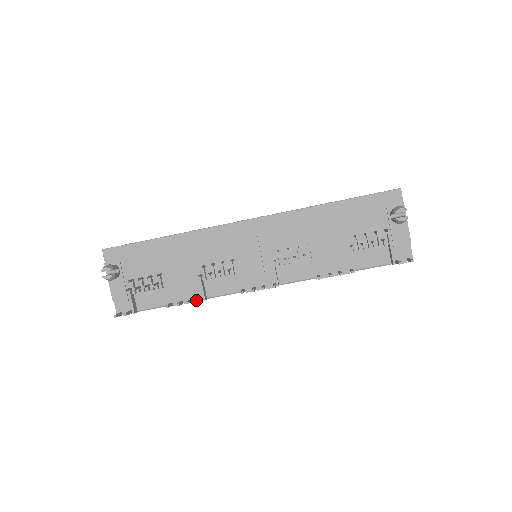
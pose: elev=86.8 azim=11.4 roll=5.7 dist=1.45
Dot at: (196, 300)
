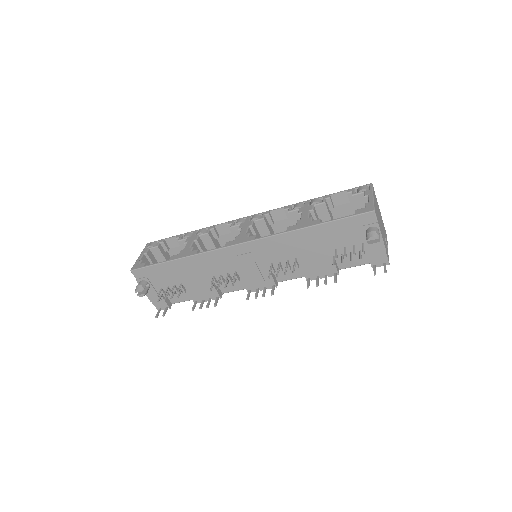
Dot at: (214, 299)
